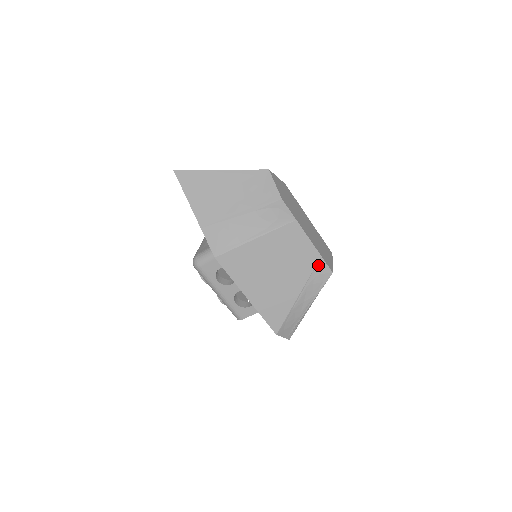
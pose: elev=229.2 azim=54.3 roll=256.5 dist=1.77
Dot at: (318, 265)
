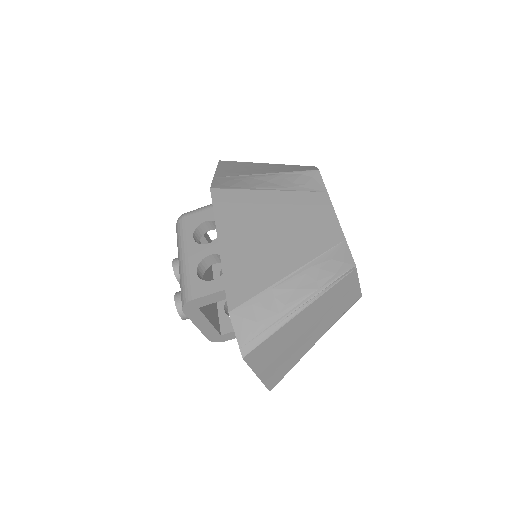
Dot at: (337, 248)
